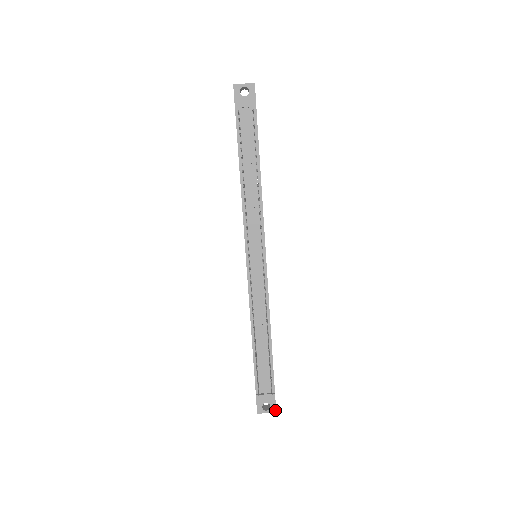
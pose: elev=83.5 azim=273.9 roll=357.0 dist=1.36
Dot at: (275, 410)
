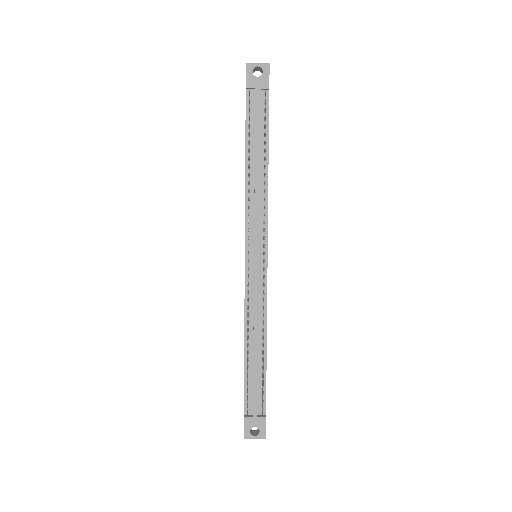
Dot at: (265, 436)
